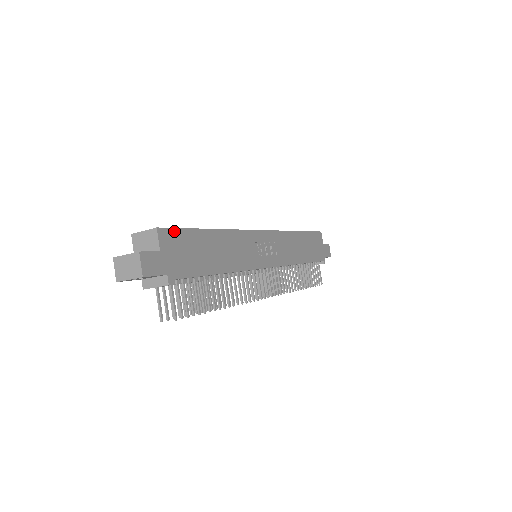
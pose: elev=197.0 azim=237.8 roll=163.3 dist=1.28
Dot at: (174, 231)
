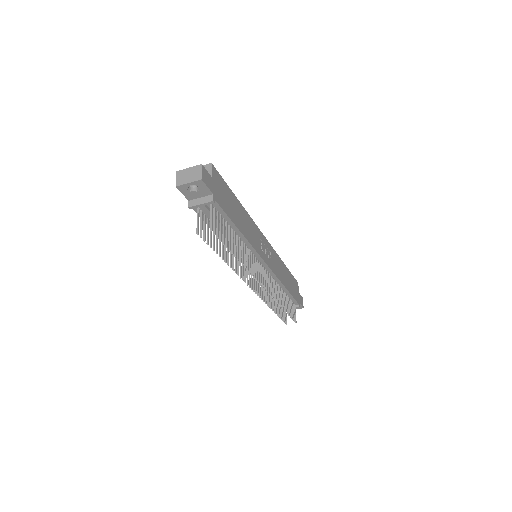
Dot at: (219, 176)
